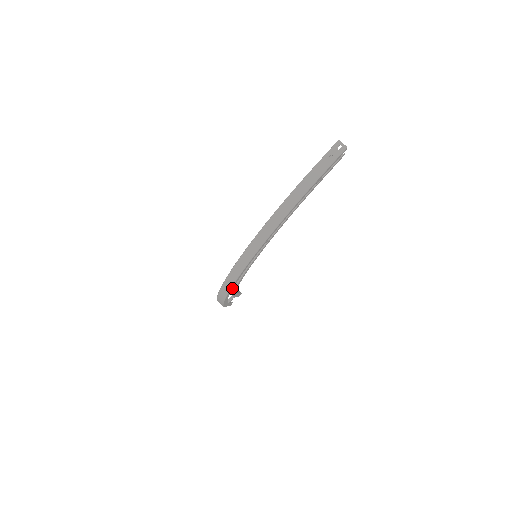
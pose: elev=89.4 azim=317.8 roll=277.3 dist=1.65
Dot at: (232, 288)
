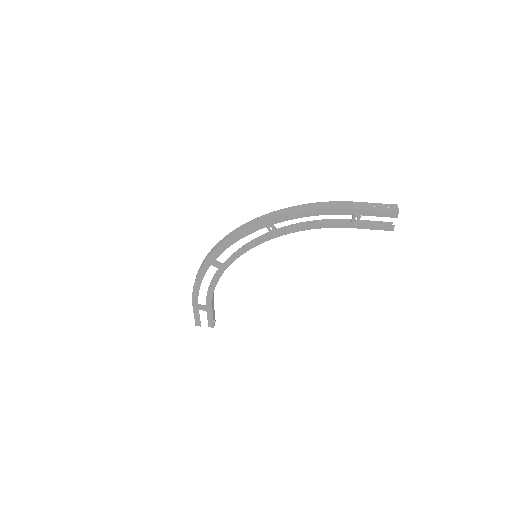
Dot at: (215, 258)
